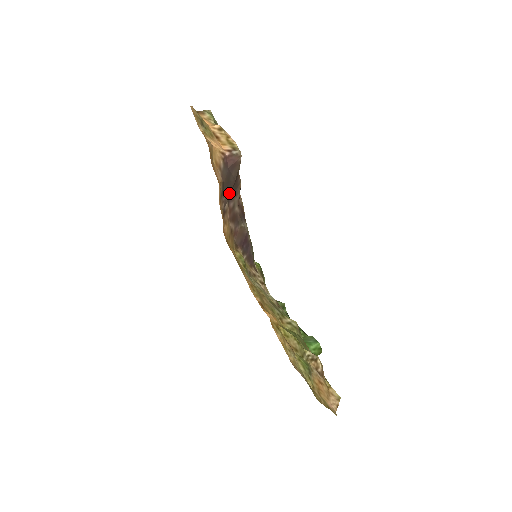
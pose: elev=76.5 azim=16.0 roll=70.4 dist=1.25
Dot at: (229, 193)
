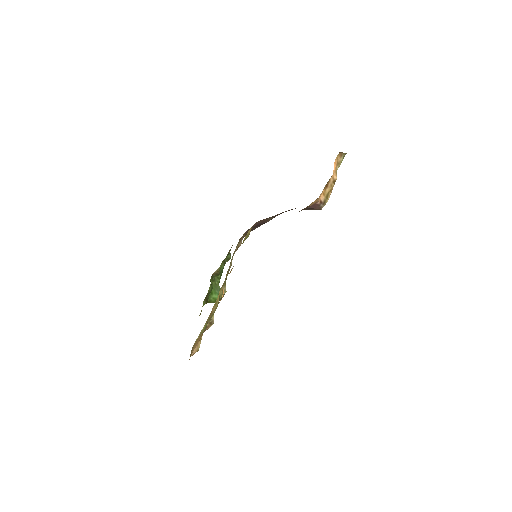
Dot at: occluded
